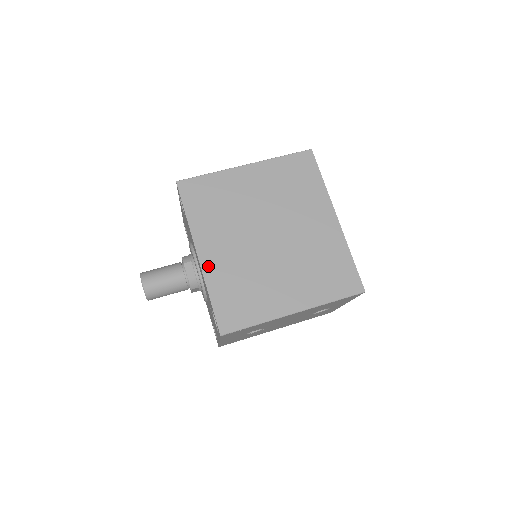
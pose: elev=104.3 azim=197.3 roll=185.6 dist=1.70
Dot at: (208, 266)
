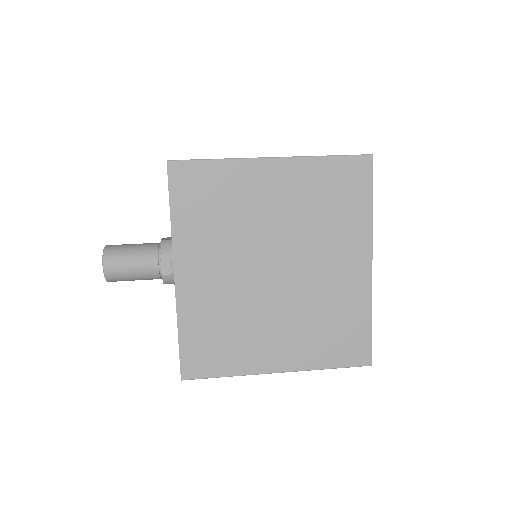
Dot at: (185, 292)
